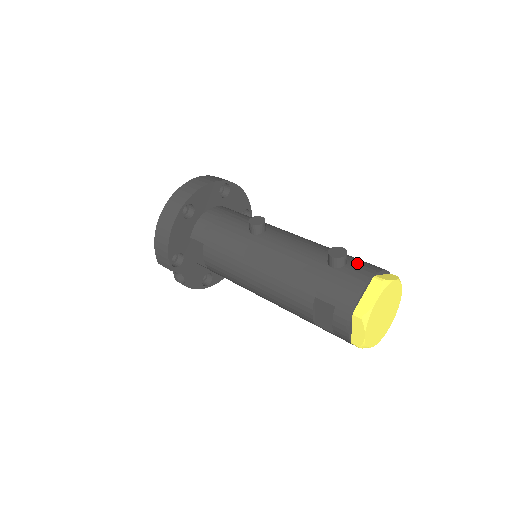
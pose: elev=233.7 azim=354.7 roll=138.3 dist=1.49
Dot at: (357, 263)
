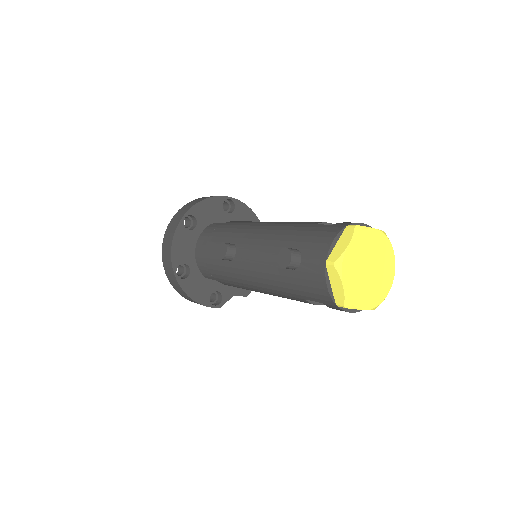
Dot at: (308, 250)
